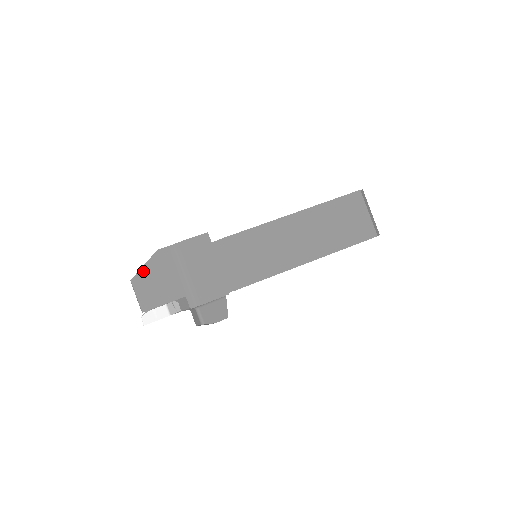
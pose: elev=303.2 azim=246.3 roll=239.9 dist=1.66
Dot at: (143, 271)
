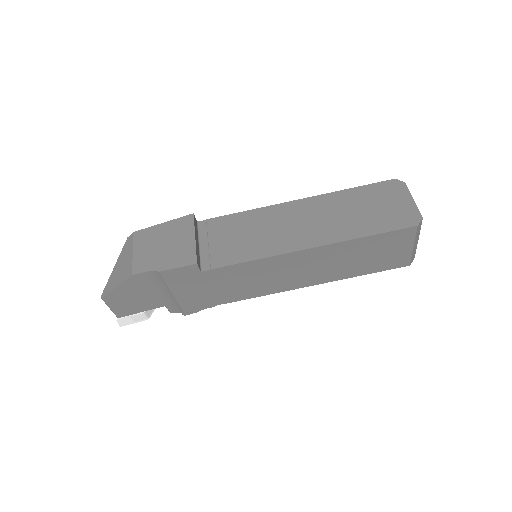
Dot at: (115, 292)
